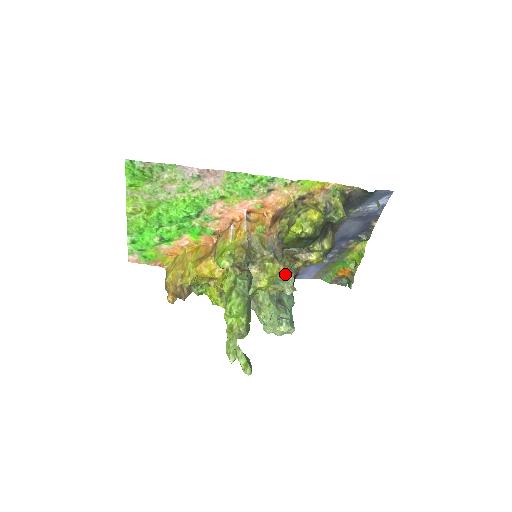
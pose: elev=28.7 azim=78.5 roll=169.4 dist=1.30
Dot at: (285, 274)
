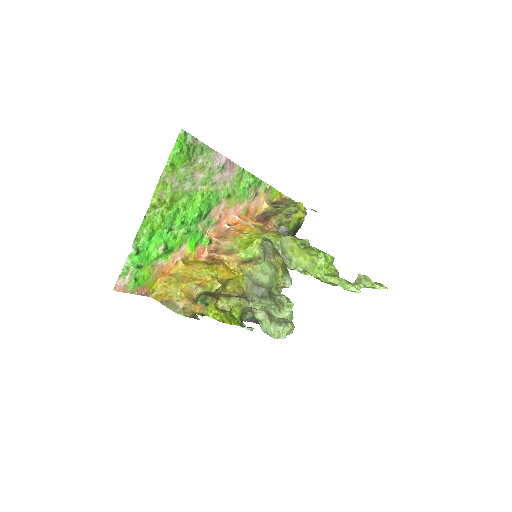
Dot at: (285, 267)
